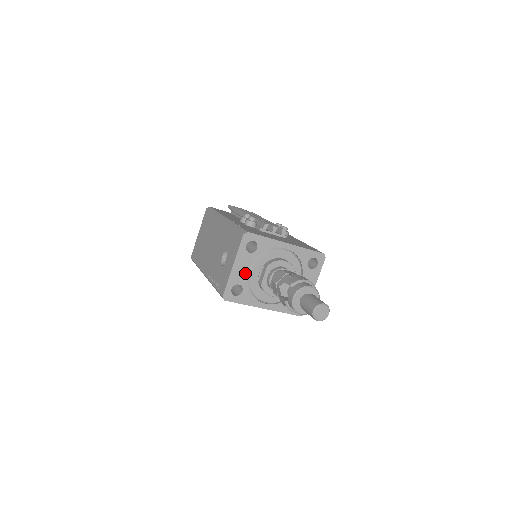
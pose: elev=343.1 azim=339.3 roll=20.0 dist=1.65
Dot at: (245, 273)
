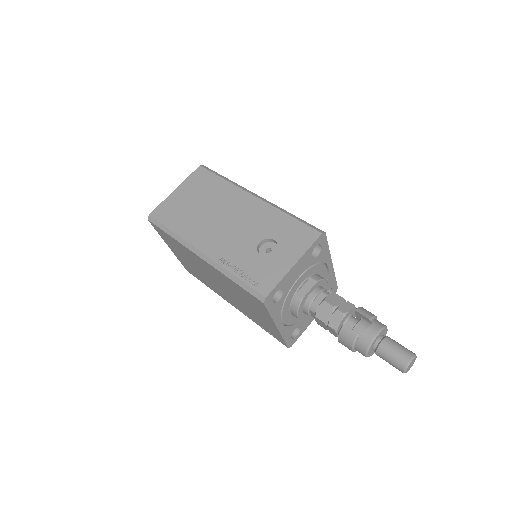
Dot at: (295, 278)
